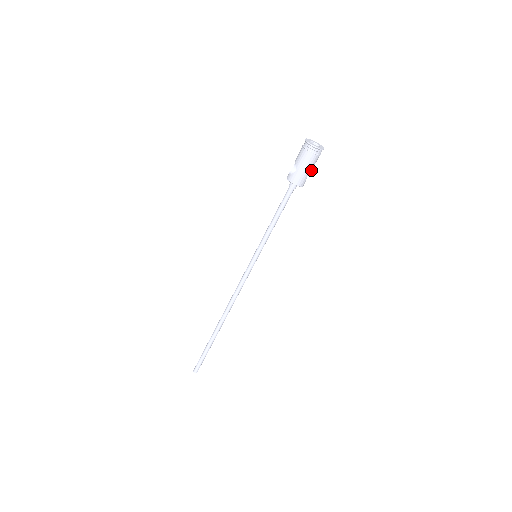
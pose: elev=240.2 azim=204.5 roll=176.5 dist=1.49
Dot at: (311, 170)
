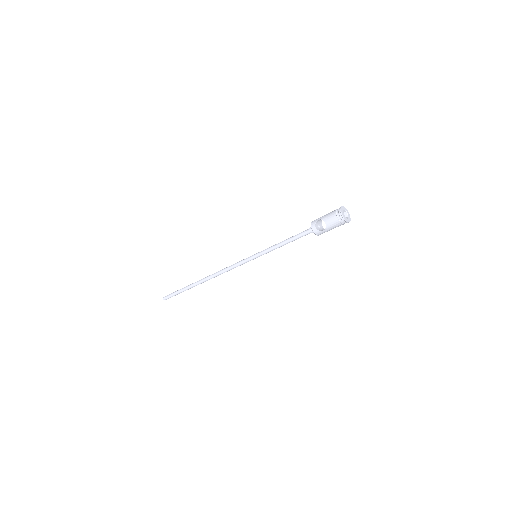
Dot at: occluded
